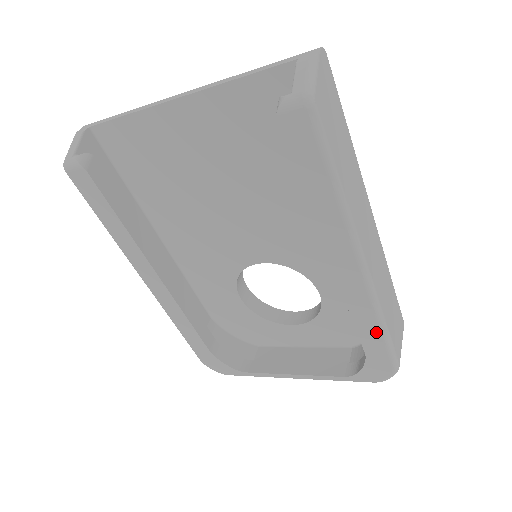
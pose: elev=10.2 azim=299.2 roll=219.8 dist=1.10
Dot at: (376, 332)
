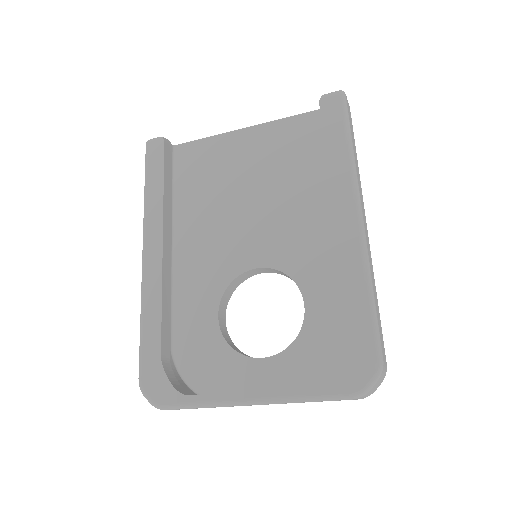
Dot at: (363, 299)
